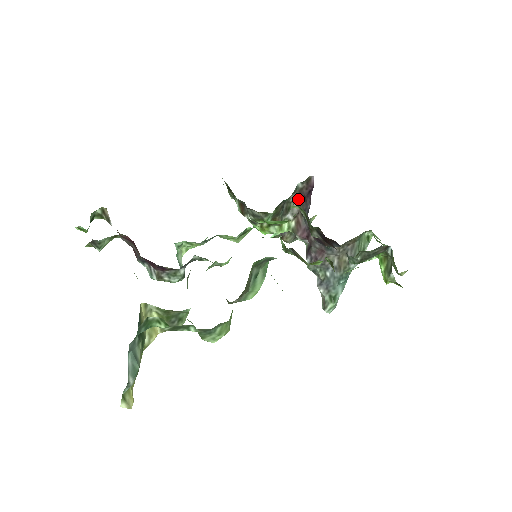
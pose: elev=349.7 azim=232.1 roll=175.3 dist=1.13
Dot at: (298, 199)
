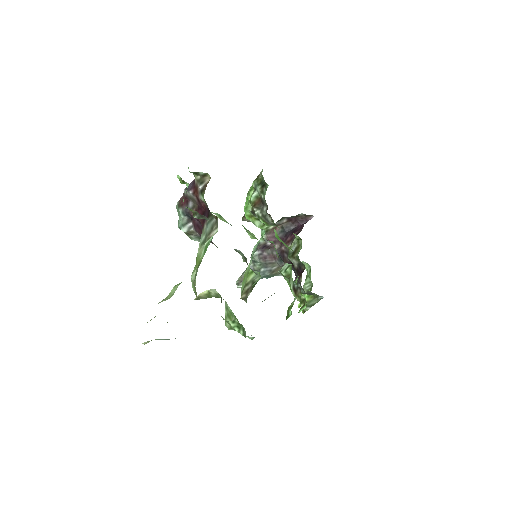
Dot at: (290, 218)
